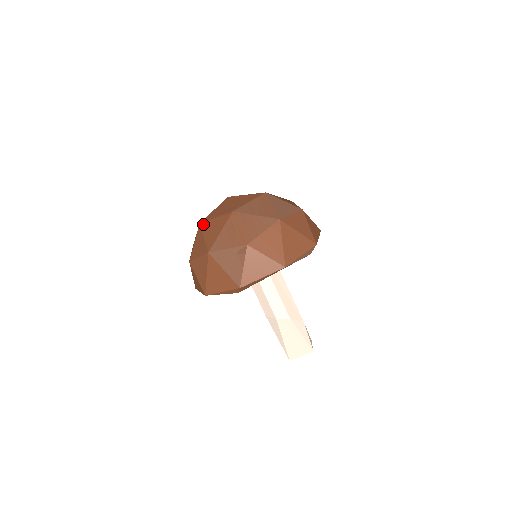
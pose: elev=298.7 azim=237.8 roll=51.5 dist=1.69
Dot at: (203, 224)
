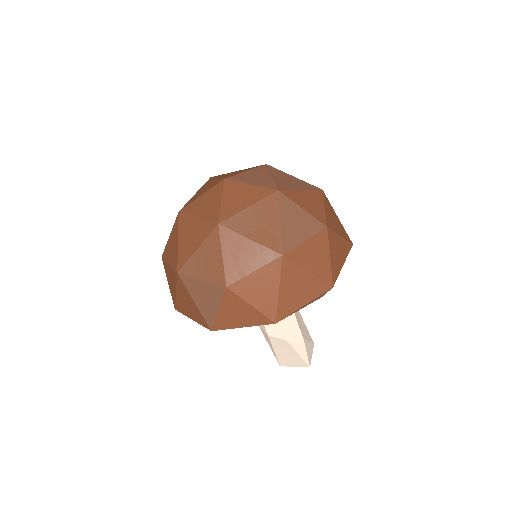
Dot at: (182, 217)
